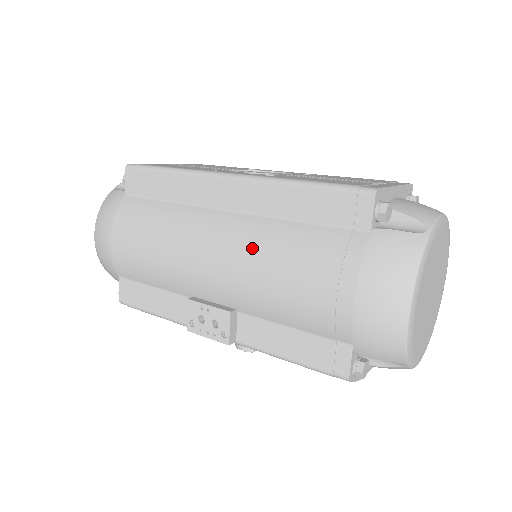
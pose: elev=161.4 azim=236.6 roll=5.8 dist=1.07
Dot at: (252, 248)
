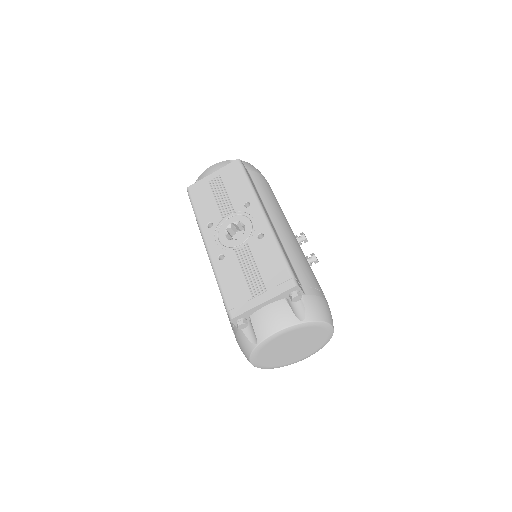
Dot at: occluded
